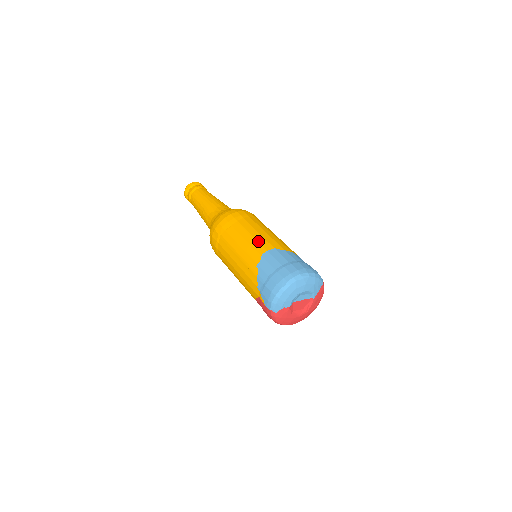
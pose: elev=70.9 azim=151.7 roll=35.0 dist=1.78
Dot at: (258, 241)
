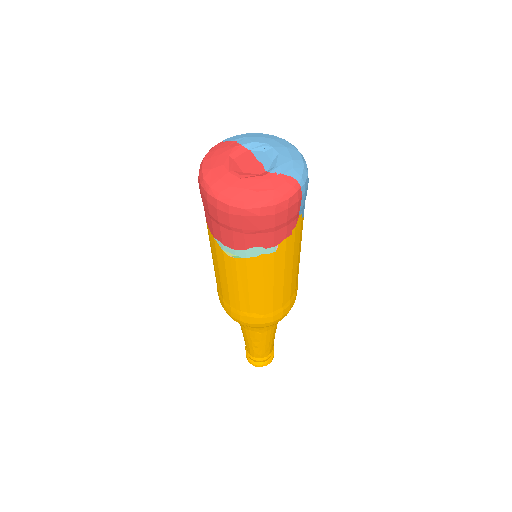
Dot at: occluded
